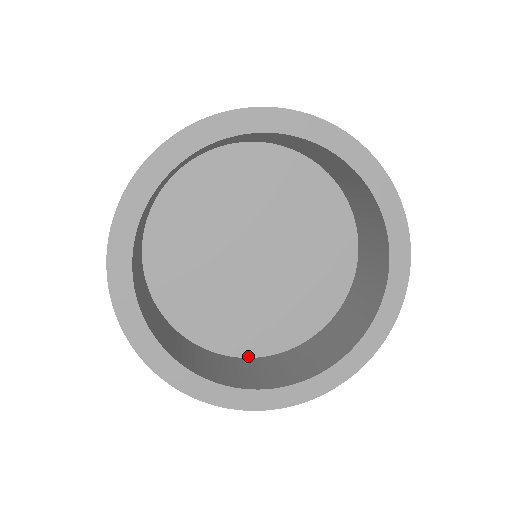
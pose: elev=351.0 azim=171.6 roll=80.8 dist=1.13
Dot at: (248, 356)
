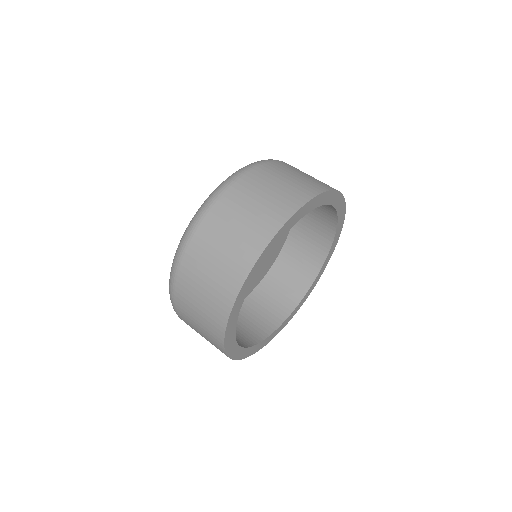
Dot at: occluded
